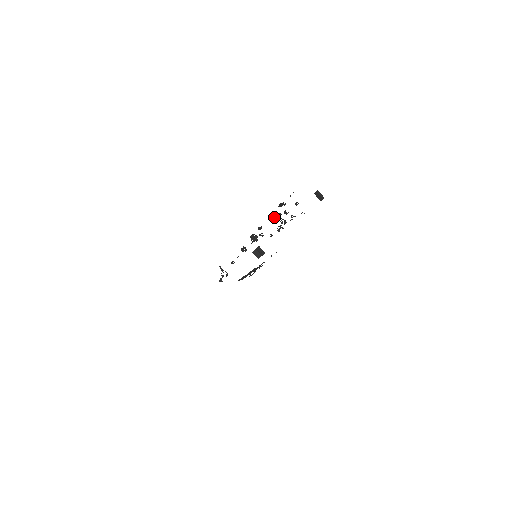
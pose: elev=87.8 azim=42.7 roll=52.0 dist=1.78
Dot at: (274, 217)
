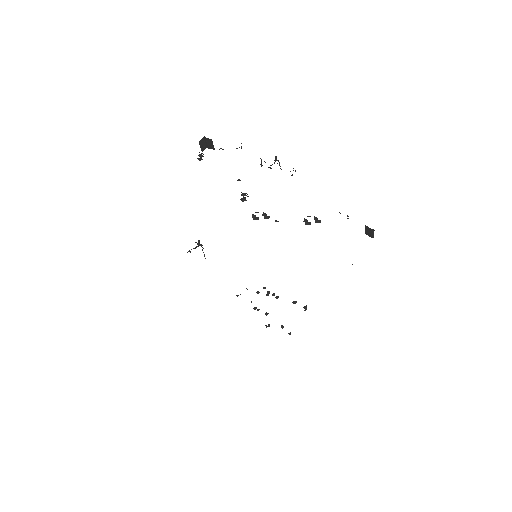
Dot at: occluded
